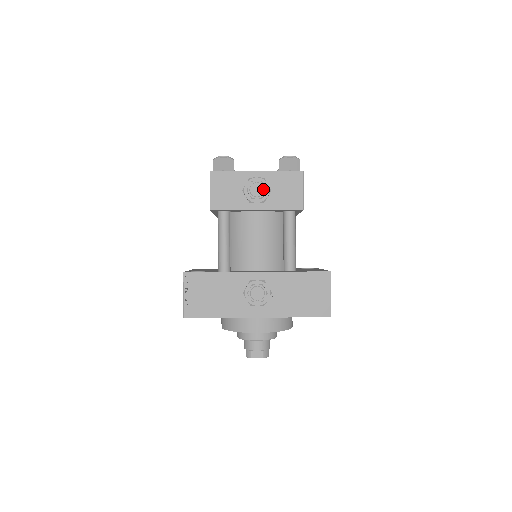
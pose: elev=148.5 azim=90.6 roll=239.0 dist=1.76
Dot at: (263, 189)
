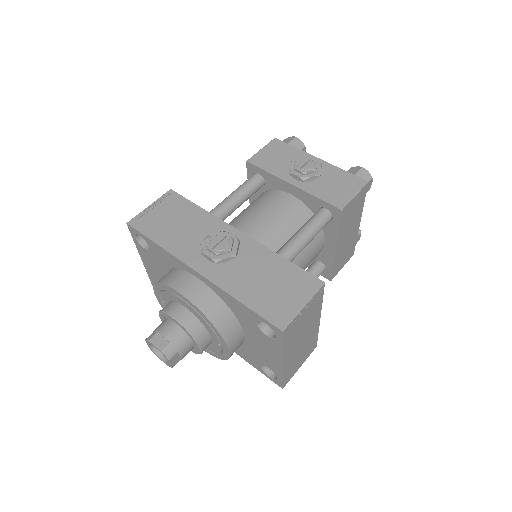
Dot at: (312, 166)
